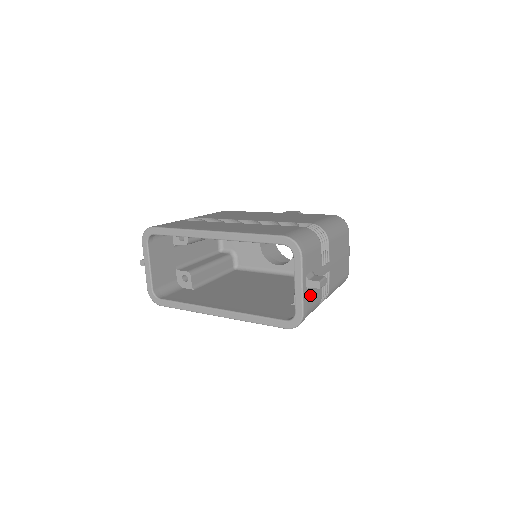
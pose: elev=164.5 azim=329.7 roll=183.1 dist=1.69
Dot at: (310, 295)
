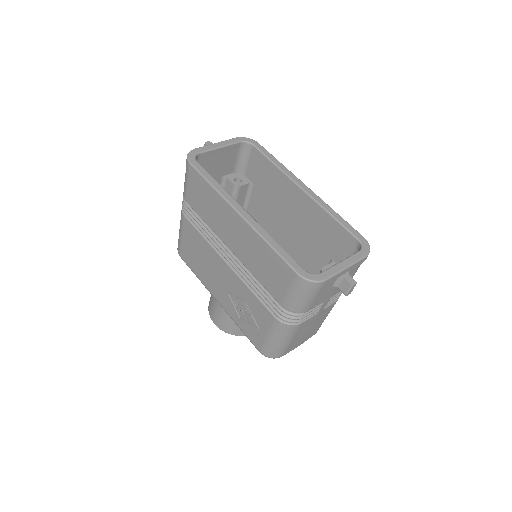
Dot at: (328, 287)
